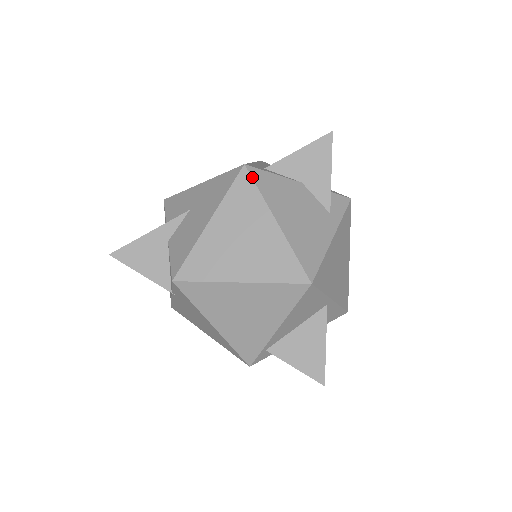
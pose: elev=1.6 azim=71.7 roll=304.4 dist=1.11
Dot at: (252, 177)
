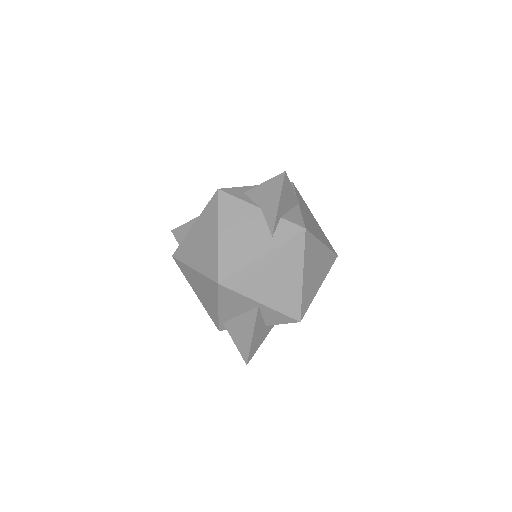
Dot at: (218, 199)
